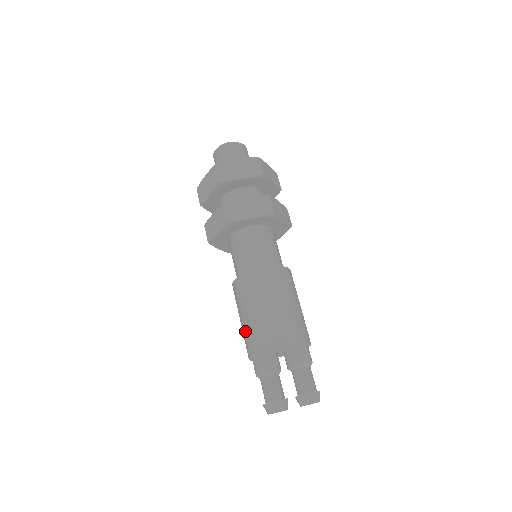
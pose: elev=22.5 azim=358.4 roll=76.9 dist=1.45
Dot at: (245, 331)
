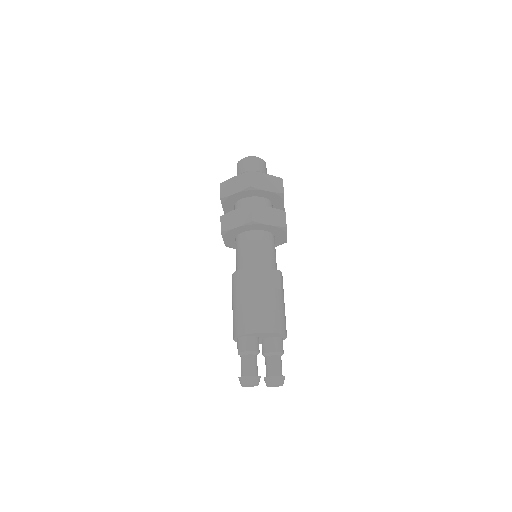
Dot at: (240, 313)
